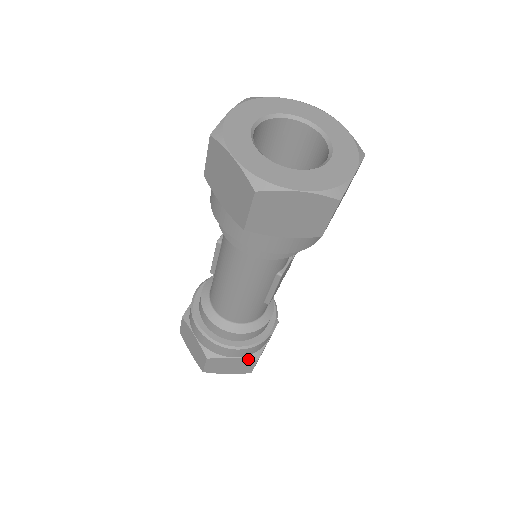
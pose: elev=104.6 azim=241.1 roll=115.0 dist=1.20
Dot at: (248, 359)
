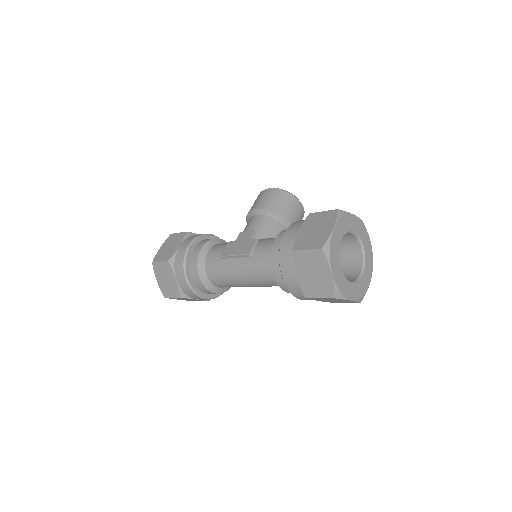
Dot at: (204, 300)
